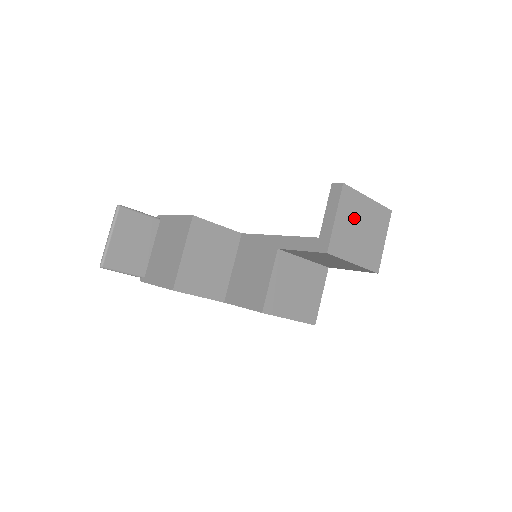
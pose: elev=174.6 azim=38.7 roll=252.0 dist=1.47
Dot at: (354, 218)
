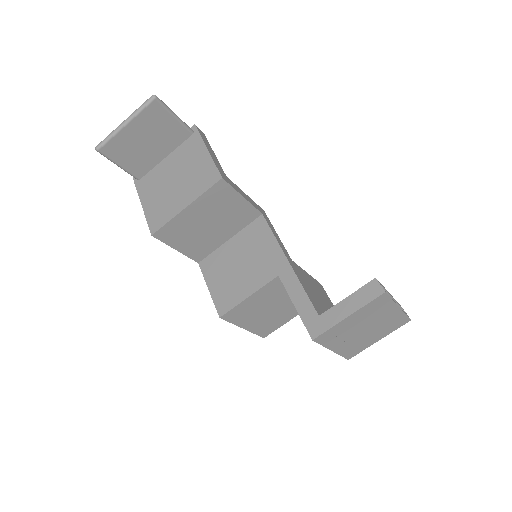
Dot at: (367, 320)
